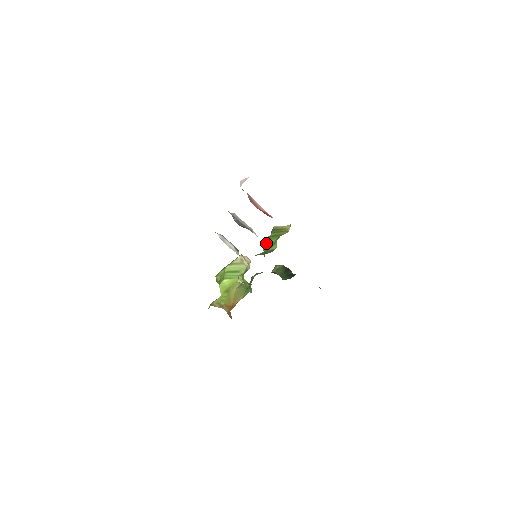
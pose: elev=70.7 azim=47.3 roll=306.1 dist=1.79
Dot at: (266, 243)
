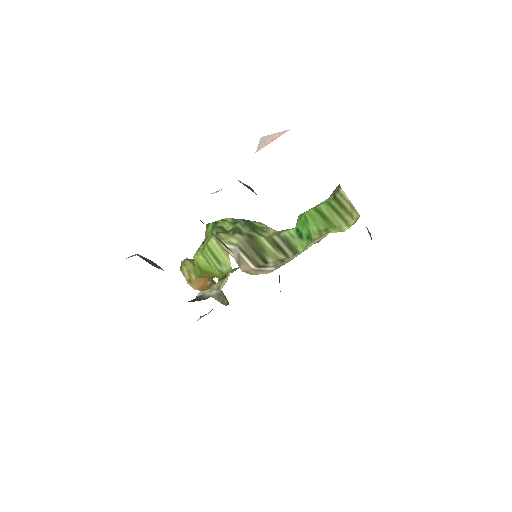
Dot at: (303, 219)
